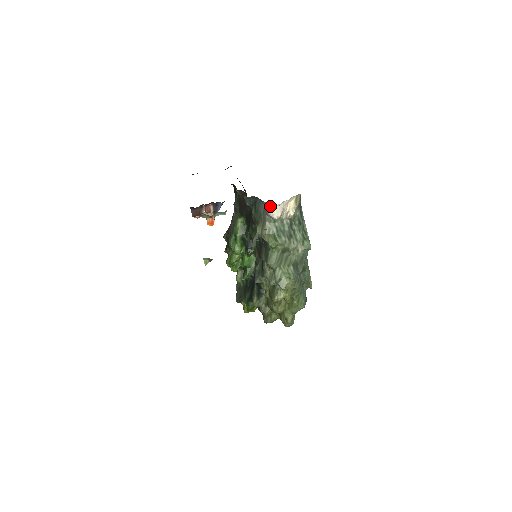
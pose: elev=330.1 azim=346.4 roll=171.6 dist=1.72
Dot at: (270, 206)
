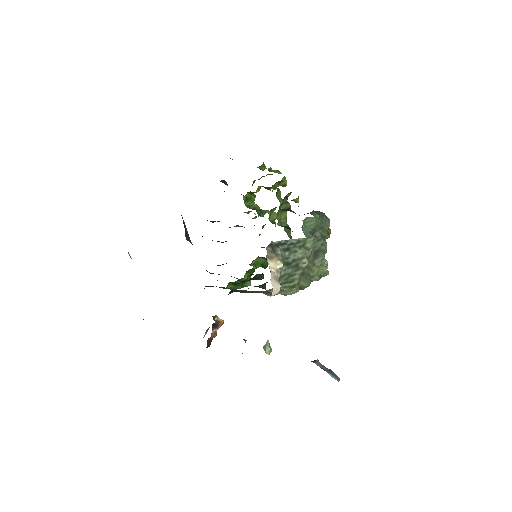
Dot at: occluded
